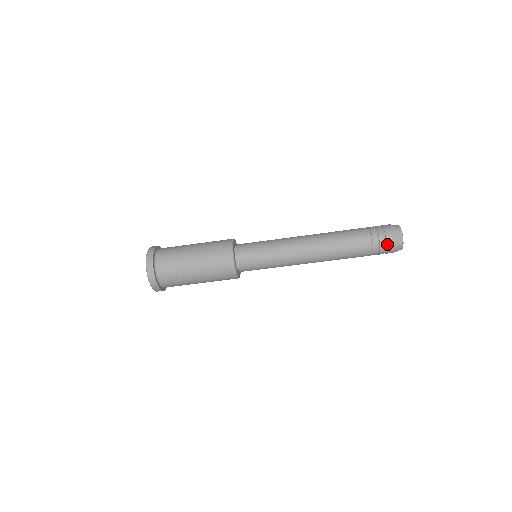
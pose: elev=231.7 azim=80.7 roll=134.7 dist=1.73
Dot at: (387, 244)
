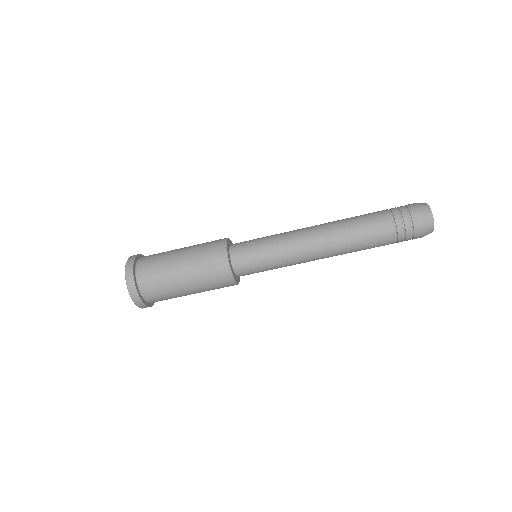
Dot at: (412, 216)
